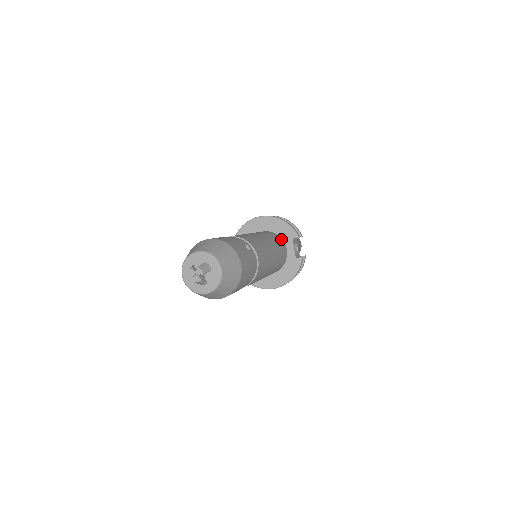
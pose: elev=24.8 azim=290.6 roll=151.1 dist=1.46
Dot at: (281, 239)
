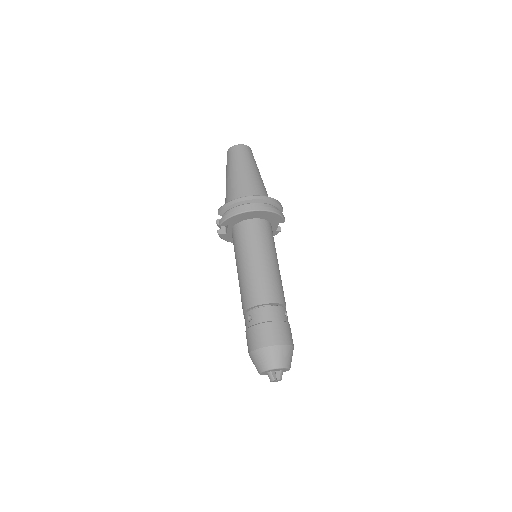
Dot at: (270, 225)
